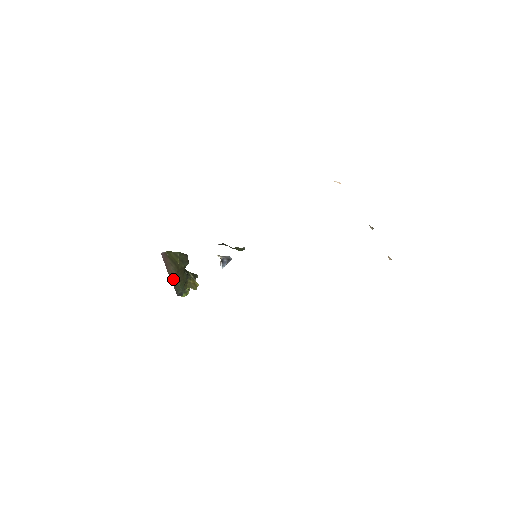
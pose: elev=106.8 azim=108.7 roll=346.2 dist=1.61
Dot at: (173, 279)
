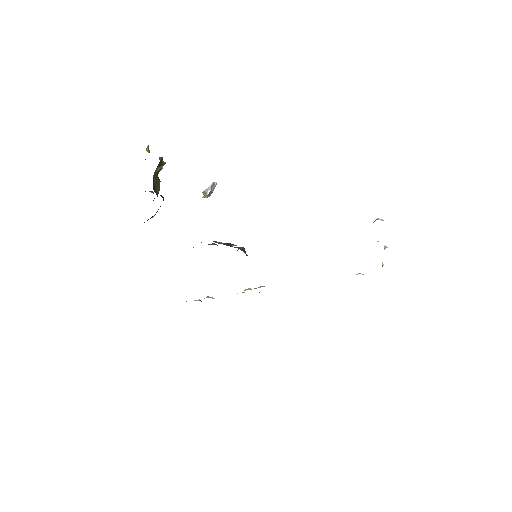
Dot at: occluded
